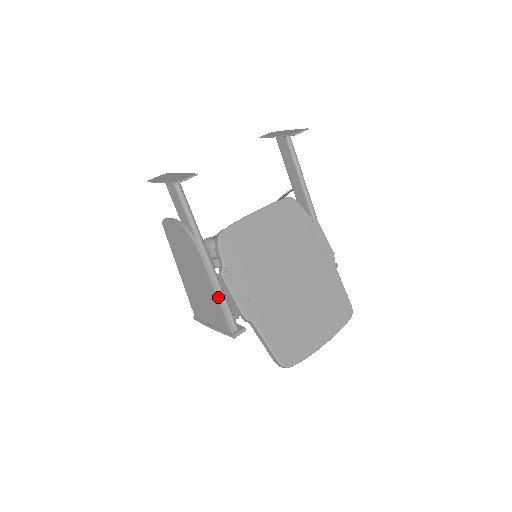
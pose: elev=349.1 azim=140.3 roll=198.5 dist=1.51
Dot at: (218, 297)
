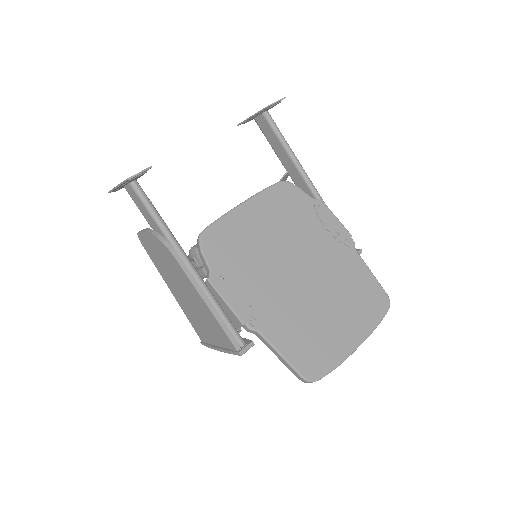
Dot at: (210, 309)
